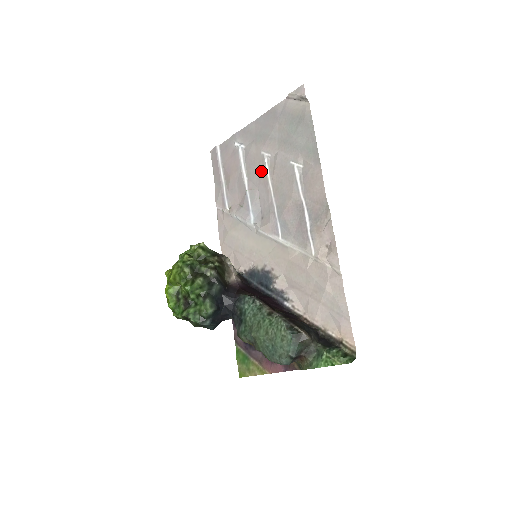
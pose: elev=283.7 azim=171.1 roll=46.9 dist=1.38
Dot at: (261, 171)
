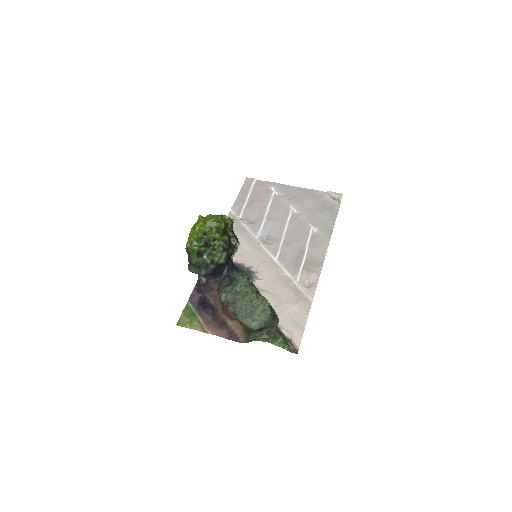
Dot at: (283, 214)
